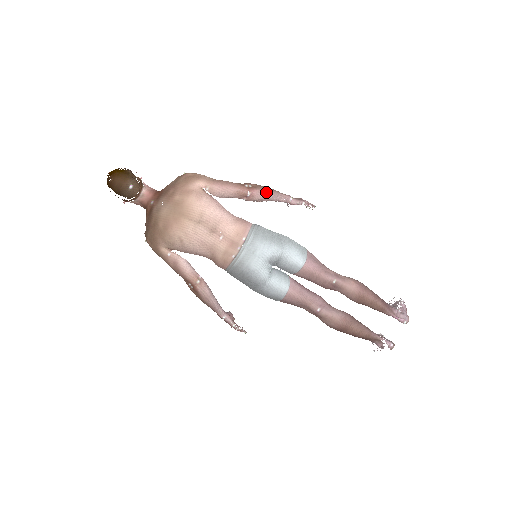
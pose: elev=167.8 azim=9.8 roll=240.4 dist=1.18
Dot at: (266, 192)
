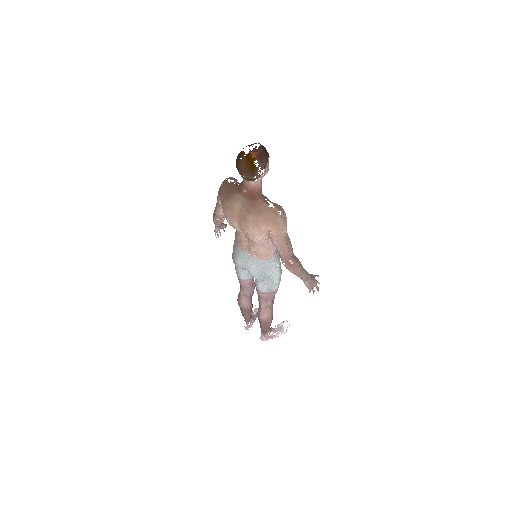
Dot at: (294, 273)
